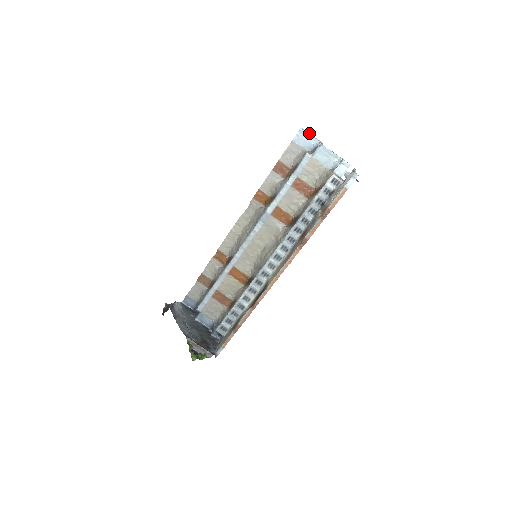
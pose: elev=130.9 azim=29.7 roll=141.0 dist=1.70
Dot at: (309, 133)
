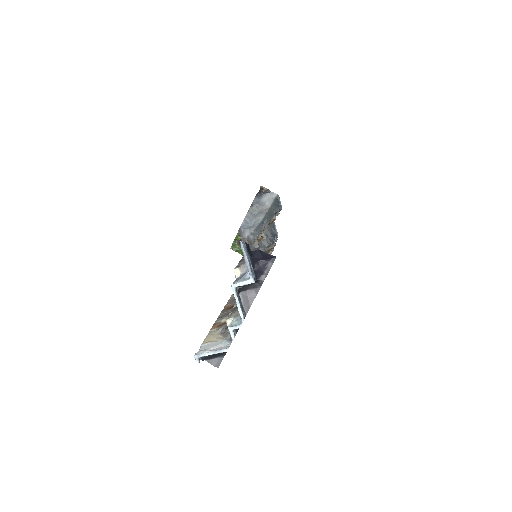
Dot at: (244, 256)
